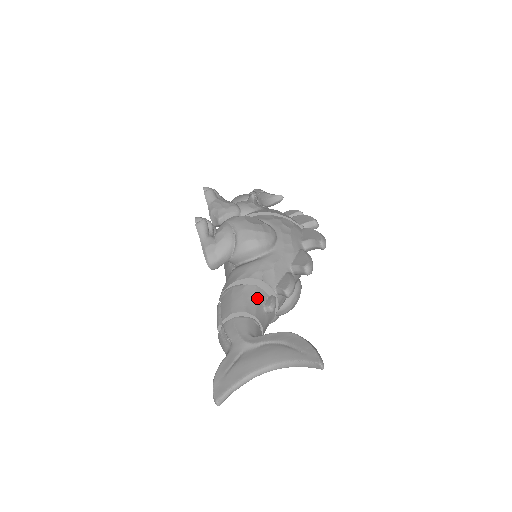
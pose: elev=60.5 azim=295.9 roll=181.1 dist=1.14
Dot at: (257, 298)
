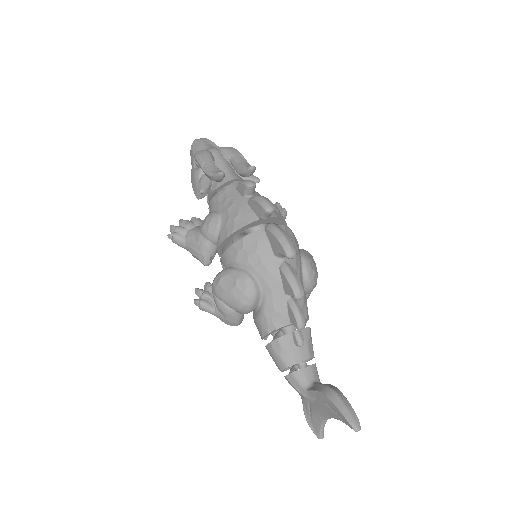
Dot at: (286, 347)
